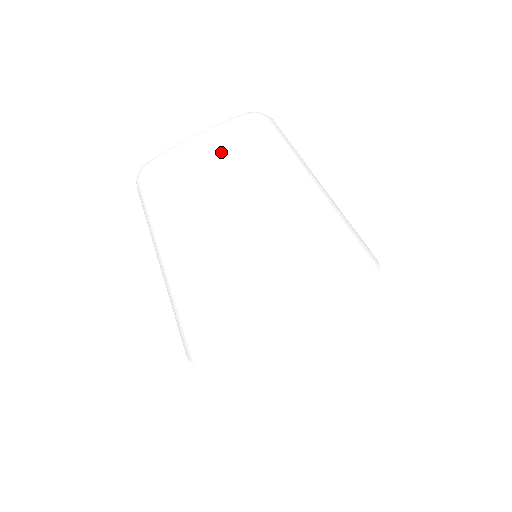
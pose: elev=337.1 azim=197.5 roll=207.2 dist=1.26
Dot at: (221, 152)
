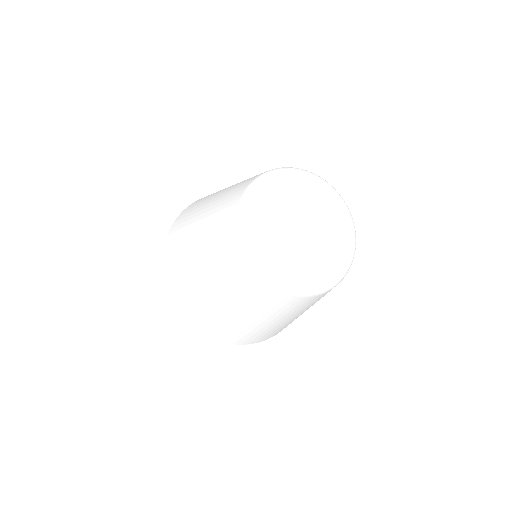
Dot at: (296, 298)
